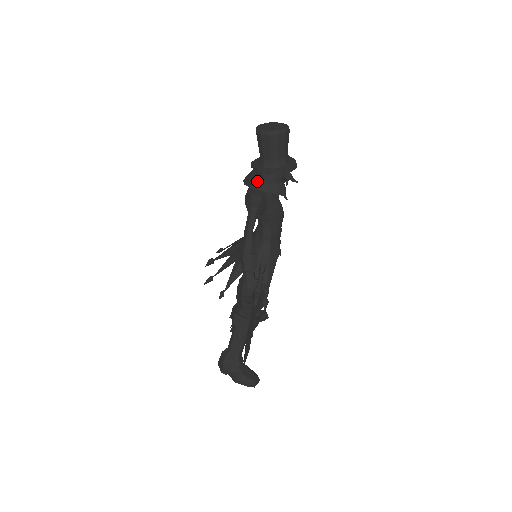
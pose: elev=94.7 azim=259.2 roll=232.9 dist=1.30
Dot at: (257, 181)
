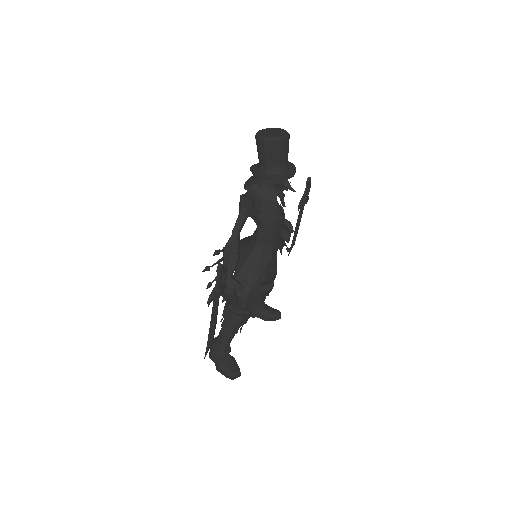
Dot at: (252, 184)
